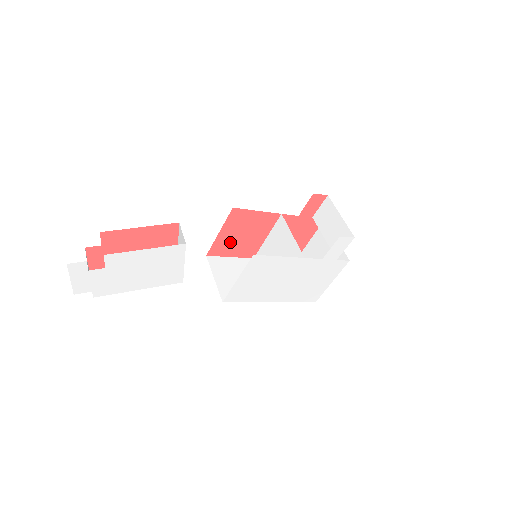
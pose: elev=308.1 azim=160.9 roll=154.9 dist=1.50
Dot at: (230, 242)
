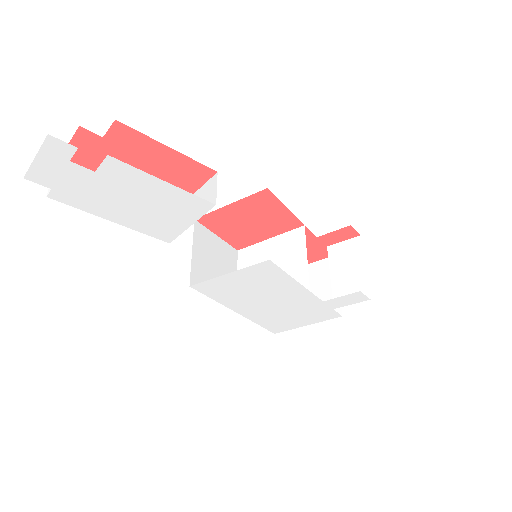
Dot at: (231, 221)
